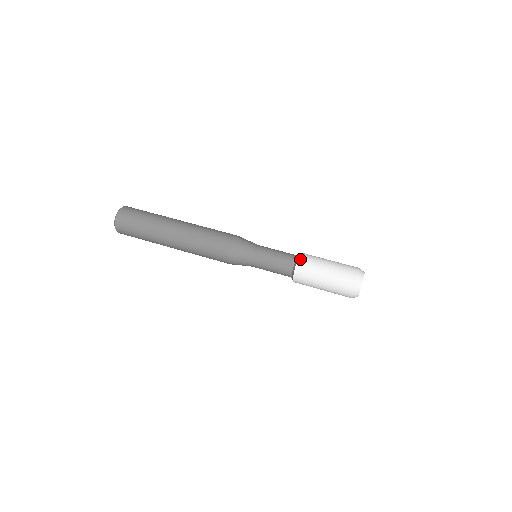
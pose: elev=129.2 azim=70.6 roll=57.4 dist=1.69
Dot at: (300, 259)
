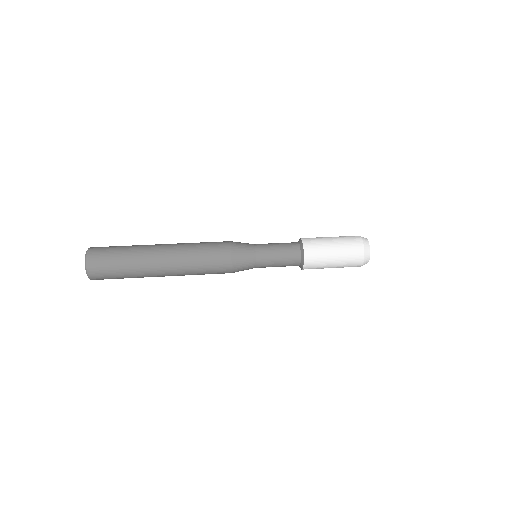
Dot at: (303, 239)
